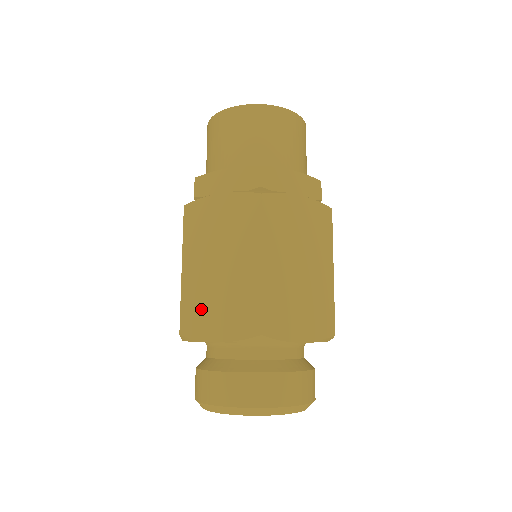
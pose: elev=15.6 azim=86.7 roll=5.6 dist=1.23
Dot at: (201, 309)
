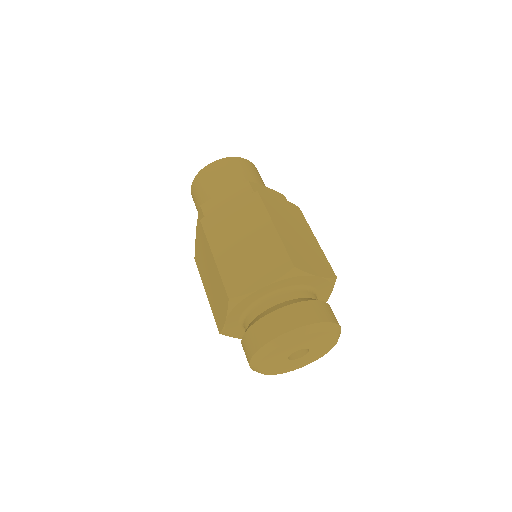
Dot at: (216, 309)
